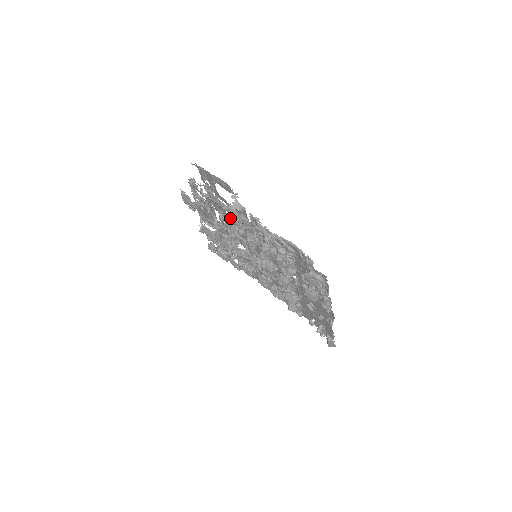
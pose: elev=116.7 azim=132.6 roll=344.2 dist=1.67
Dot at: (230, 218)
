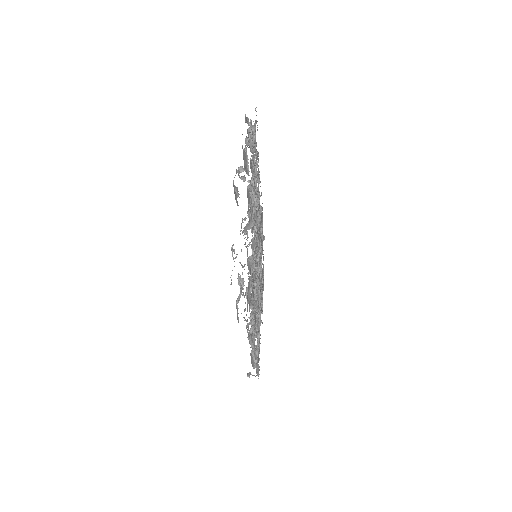
Dot at: occluded
